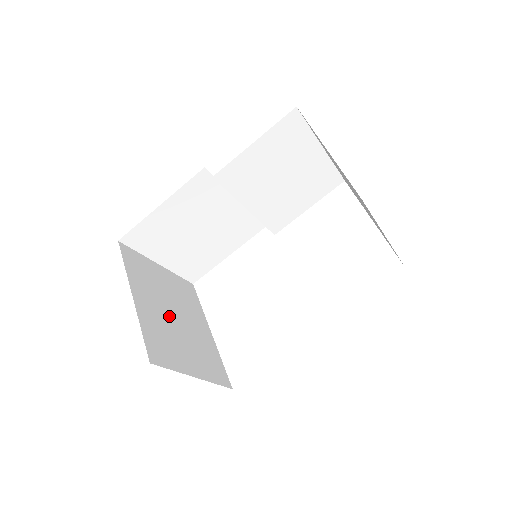
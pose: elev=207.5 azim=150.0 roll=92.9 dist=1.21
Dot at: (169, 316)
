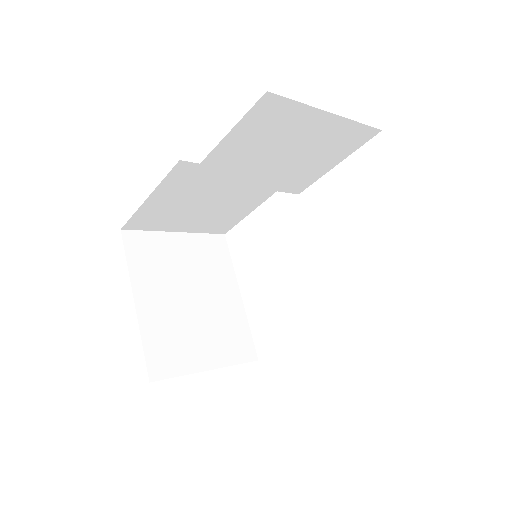
Dot at: (183, 304)
